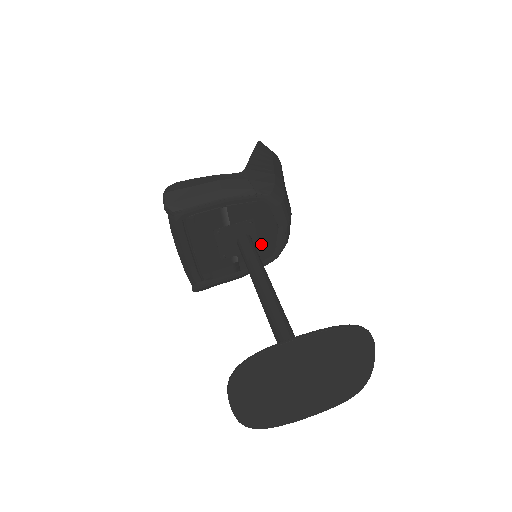
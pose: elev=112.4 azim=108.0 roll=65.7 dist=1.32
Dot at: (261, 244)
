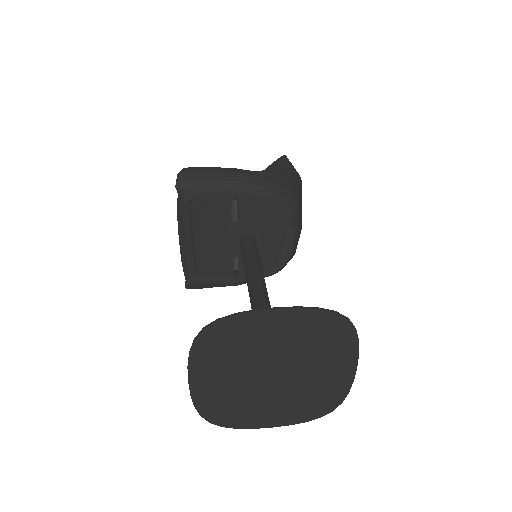
Dot at: (264, 251)
